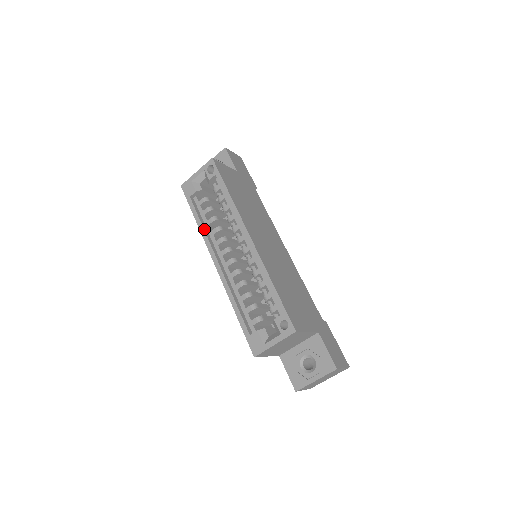
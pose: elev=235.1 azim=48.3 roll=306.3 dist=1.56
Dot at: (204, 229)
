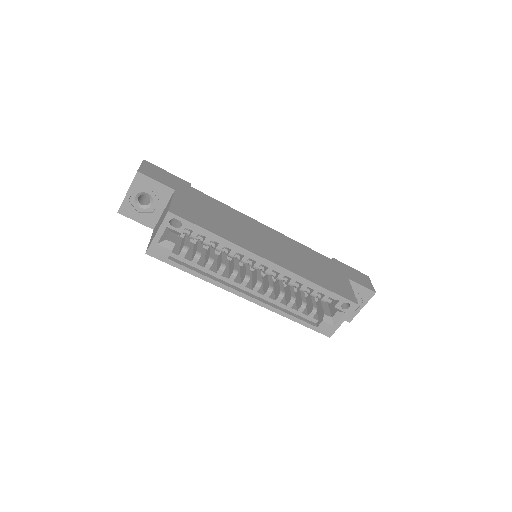
Dot at: (210, 278)
